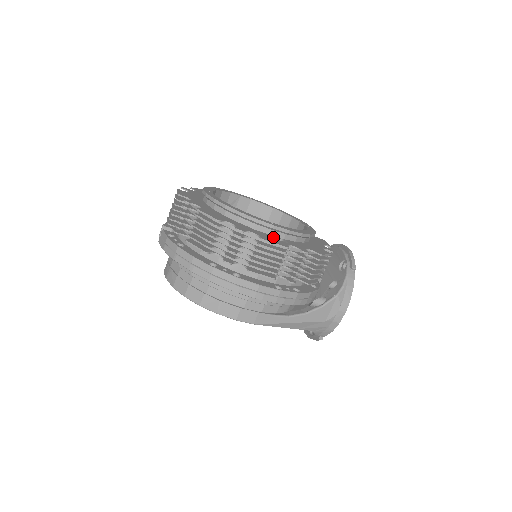
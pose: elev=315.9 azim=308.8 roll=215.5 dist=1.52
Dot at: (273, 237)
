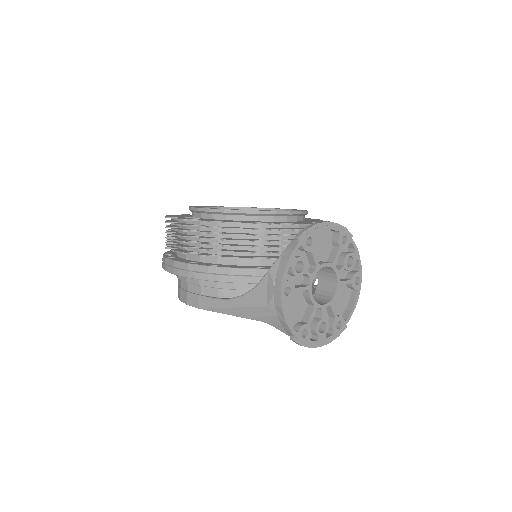
Dot at: occluded
